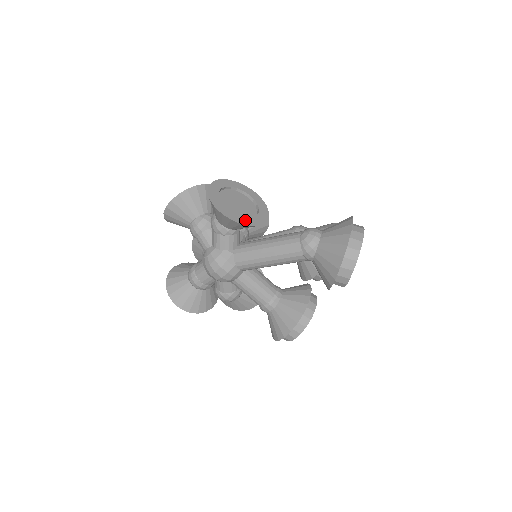
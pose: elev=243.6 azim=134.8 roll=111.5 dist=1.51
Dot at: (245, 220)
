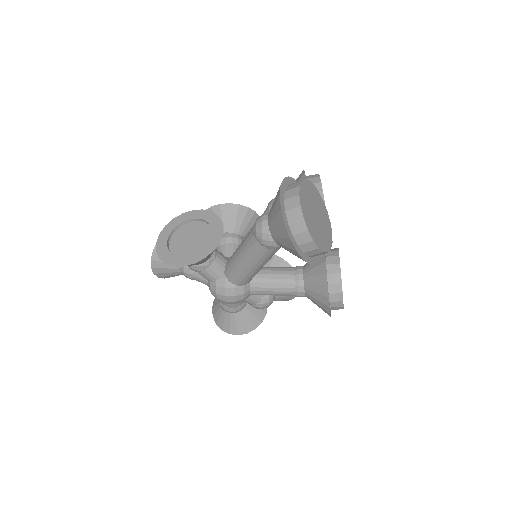
Dot at: (199, 255)
